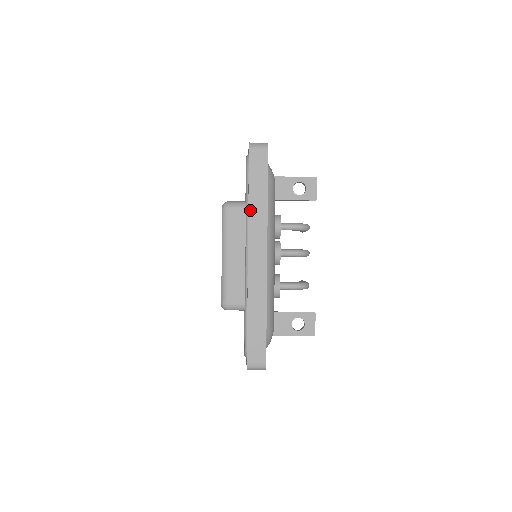
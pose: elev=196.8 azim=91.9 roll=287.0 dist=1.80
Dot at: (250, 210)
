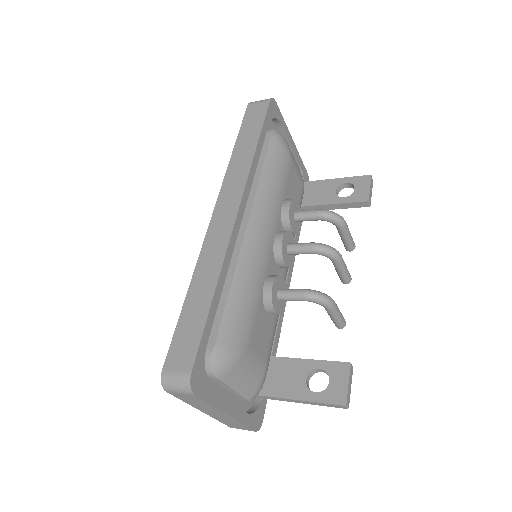
Dot at: (231, 162)
